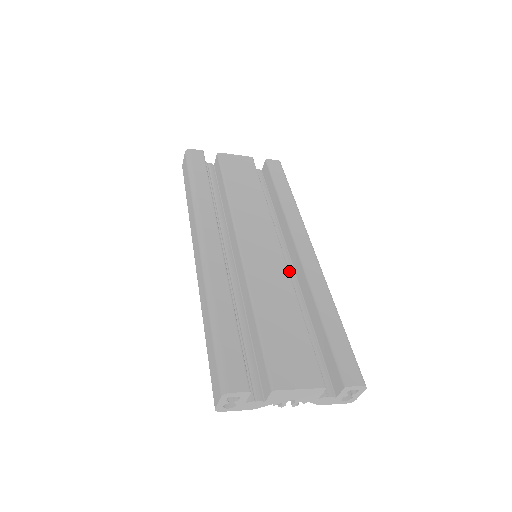
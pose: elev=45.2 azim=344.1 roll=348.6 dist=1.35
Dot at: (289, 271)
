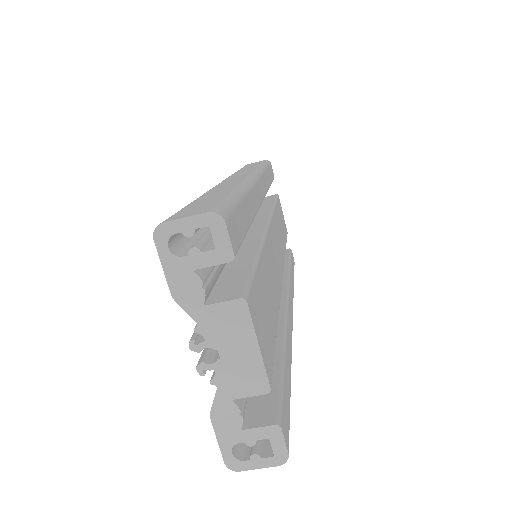
Dot at: occluded
